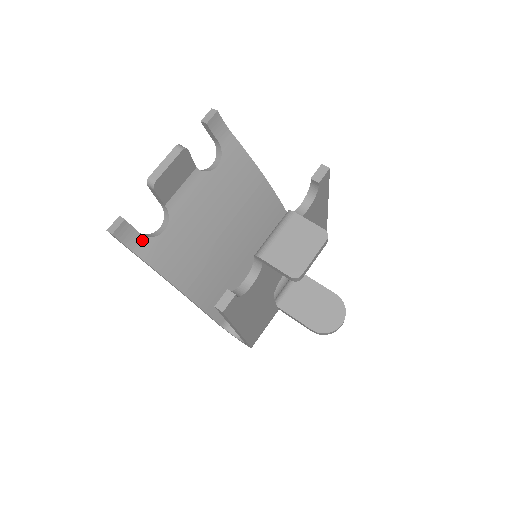
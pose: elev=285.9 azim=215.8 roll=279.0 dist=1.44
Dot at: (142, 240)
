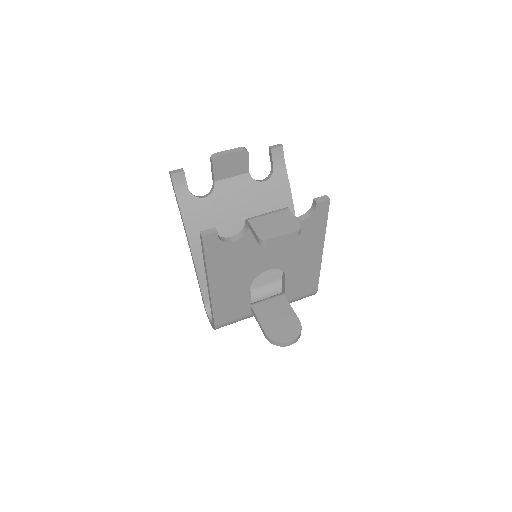
Dot at: (187, 193)
